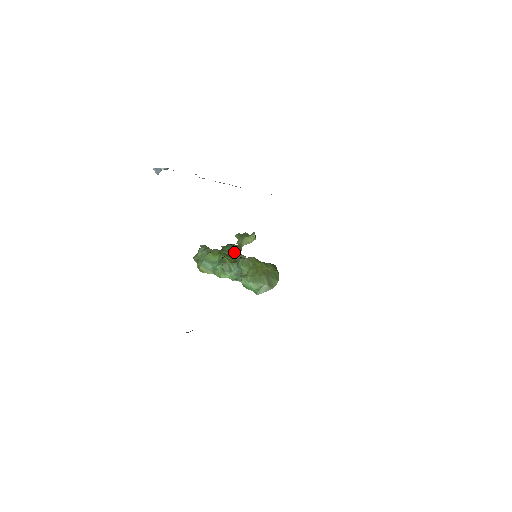
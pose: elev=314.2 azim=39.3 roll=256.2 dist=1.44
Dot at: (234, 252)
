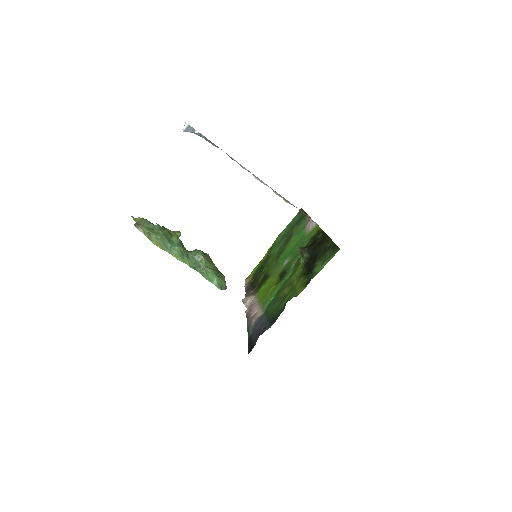
Dot at: occluded
